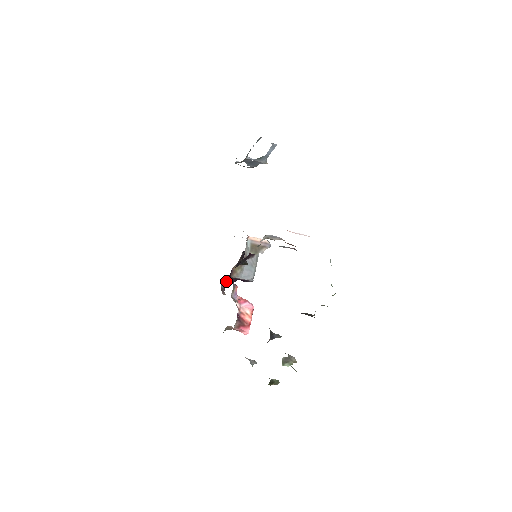
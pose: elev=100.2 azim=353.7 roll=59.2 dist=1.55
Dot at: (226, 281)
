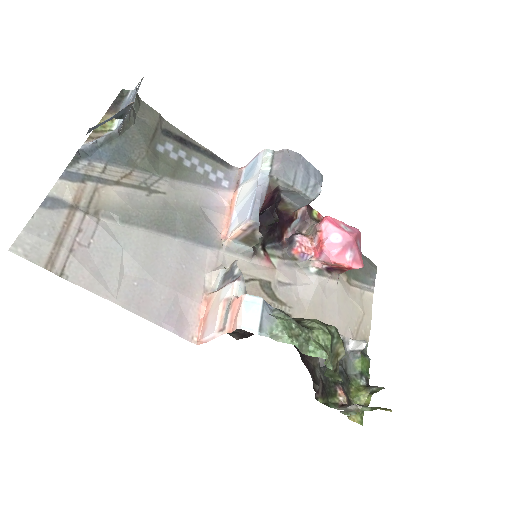
Dot at: (293, 221)
